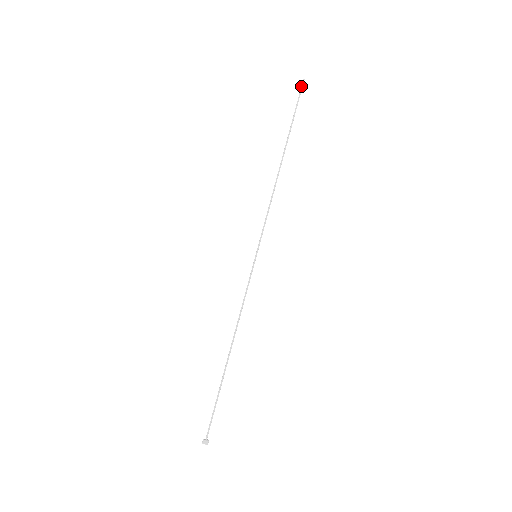
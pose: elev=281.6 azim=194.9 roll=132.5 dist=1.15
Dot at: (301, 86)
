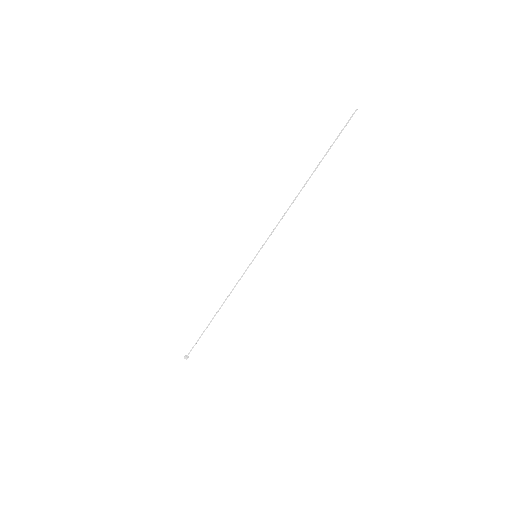
Dot at: (351, 116)
